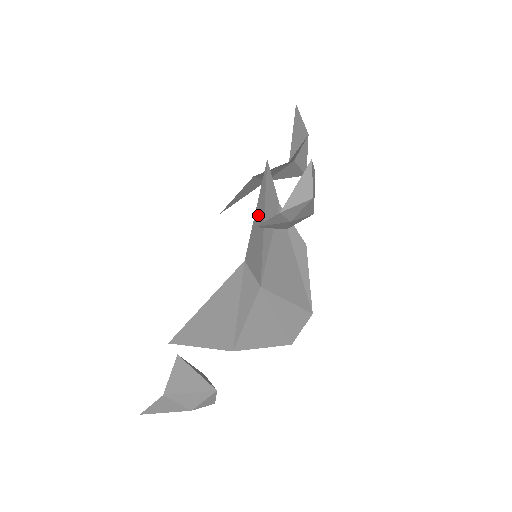
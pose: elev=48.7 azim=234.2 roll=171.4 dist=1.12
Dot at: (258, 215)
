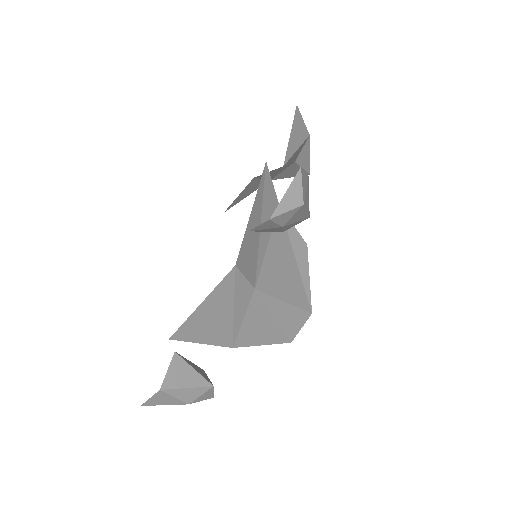
Dot at: (253, 218)
